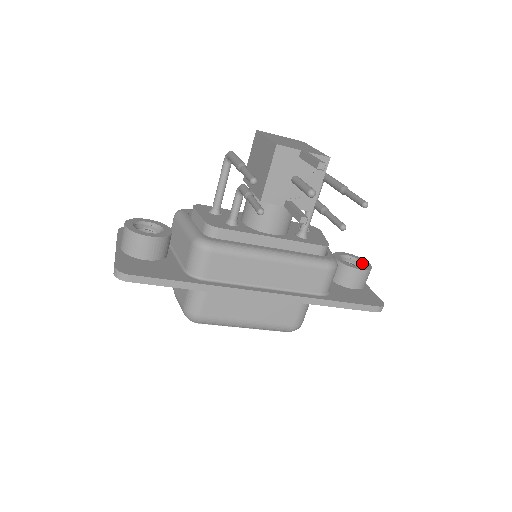
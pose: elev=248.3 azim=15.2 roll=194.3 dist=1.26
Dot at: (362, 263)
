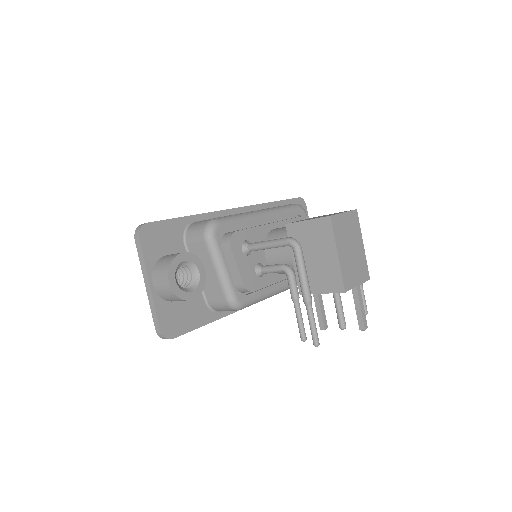
Dot at: occluded
